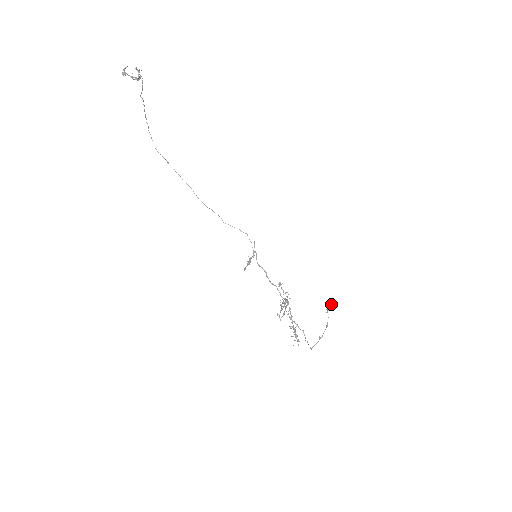
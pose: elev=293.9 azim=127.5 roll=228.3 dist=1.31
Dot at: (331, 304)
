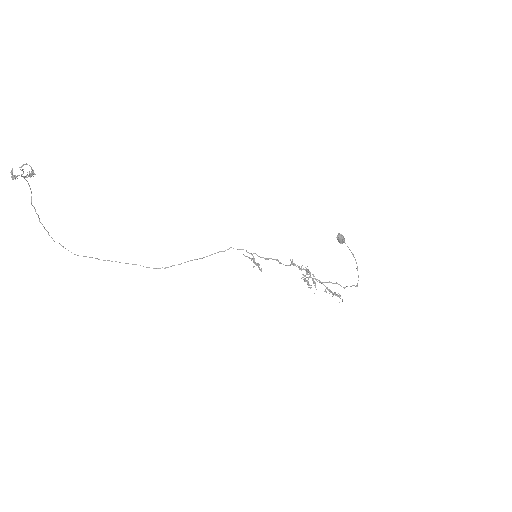
Dot at: (342, 236)
